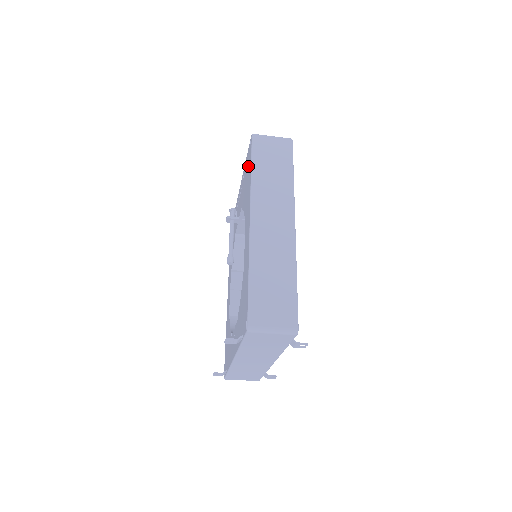
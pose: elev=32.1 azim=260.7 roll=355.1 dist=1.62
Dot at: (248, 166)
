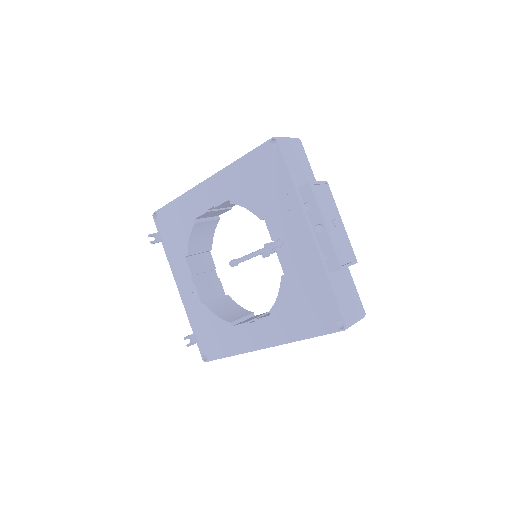
Dot at: (316, 317)
